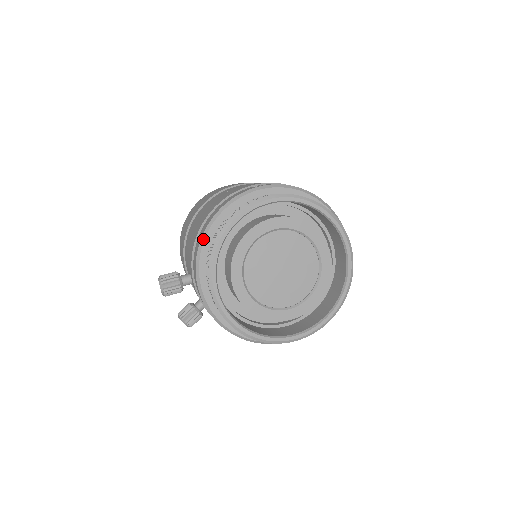
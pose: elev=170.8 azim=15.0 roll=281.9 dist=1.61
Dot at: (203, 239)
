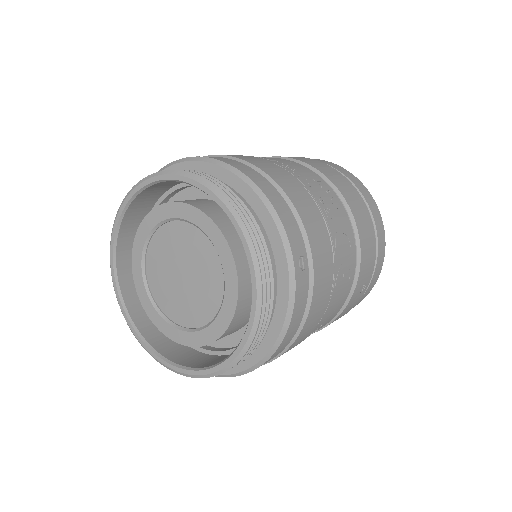
Dot at: occluded
